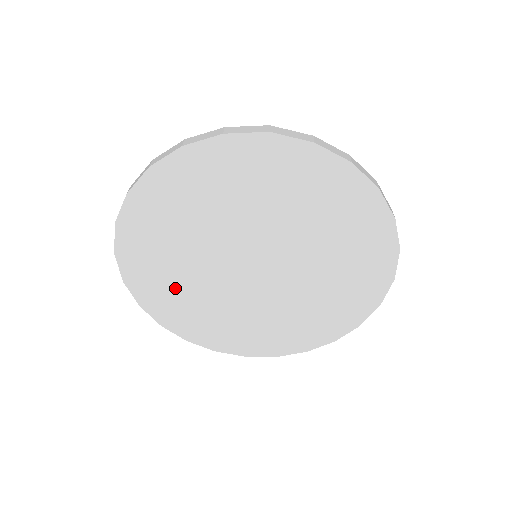
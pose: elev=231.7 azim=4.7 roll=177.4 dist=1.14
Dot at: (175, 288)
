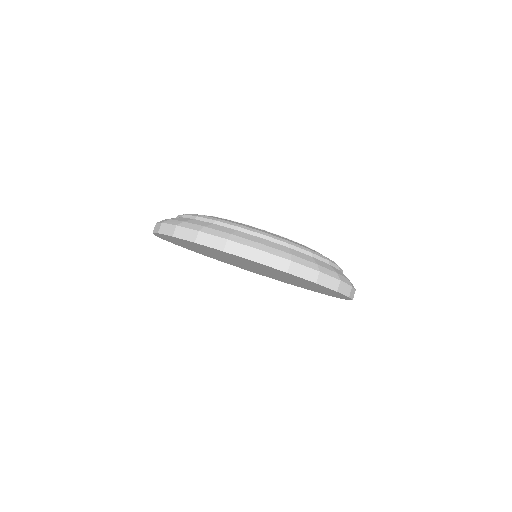
Dot at: occluded
